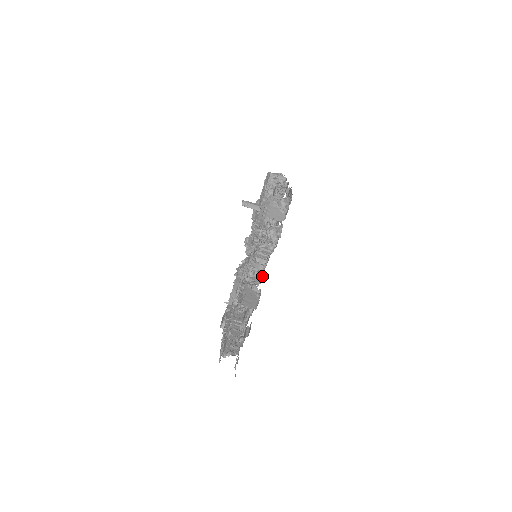
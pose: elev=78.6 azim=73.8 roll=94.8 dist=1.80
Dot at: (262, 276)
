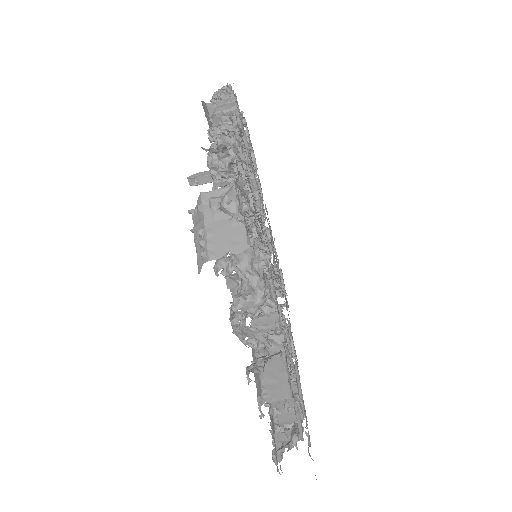
Dot at: occluded
